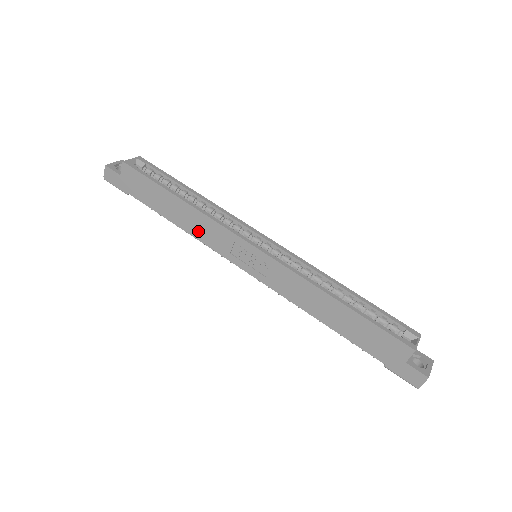
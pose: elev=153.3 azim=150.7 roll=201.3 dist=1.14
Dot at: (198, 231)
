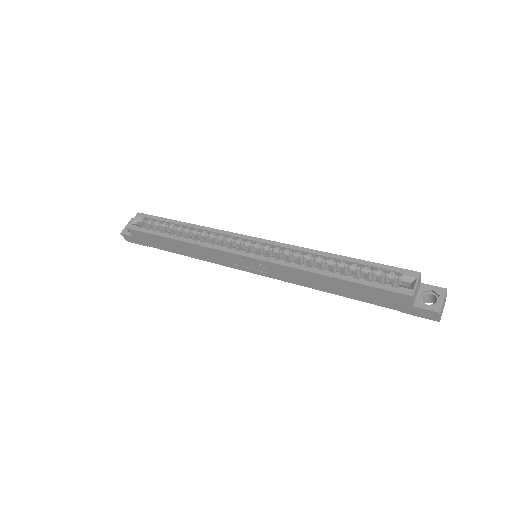
Dot at: (204, 257)
